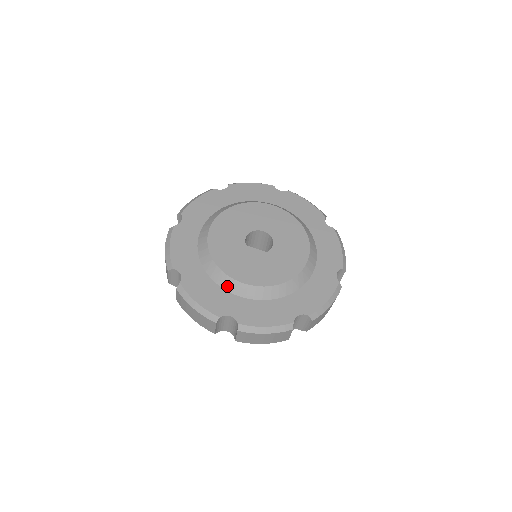
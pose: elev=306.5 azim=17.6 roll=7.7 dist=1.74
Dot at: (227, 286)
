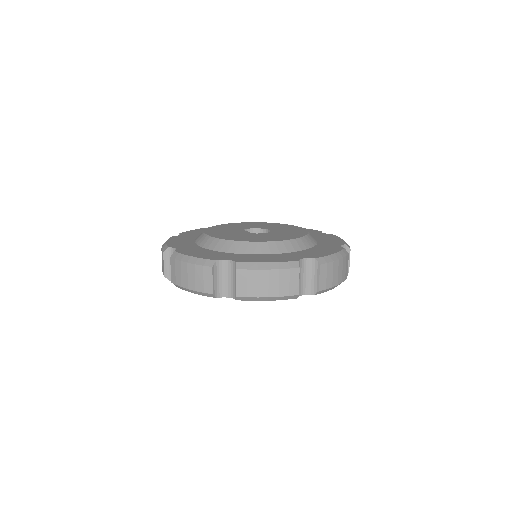
Dot at: (198, 240)
